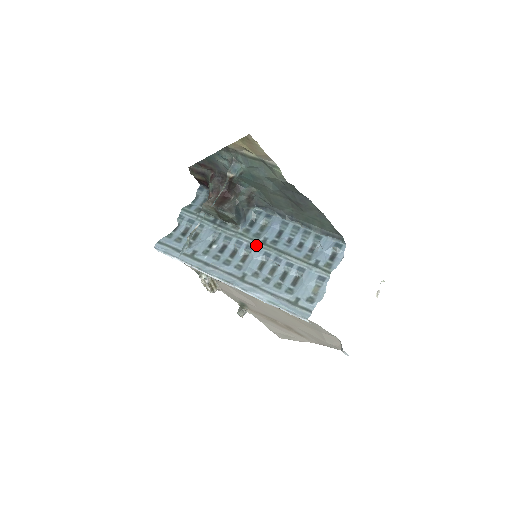
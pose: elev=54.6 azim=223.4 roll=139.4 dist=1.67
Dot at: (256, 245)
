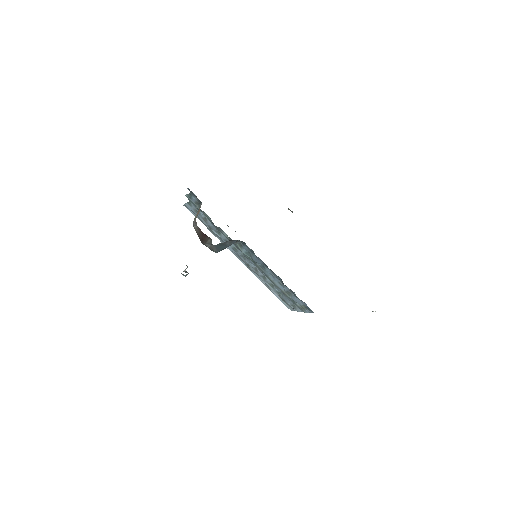
Dot at: (249, 259)
